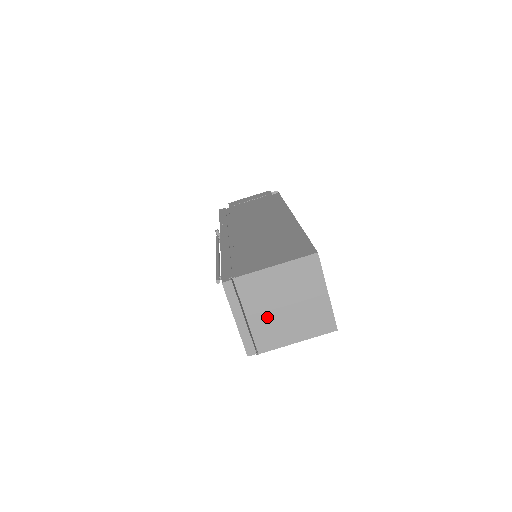
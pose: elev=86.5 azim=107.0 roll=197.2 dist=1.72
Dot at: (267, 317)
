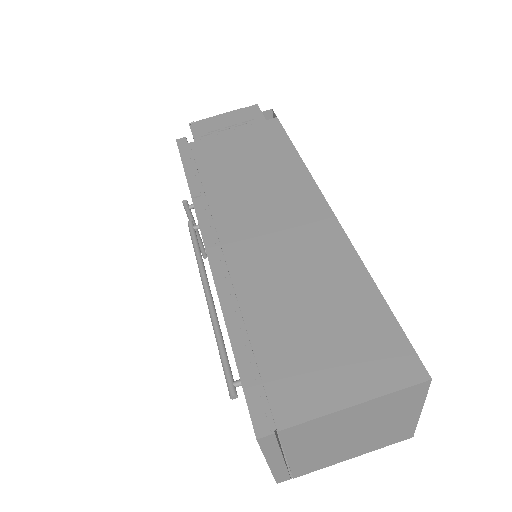
Dot at: (319, 450)
